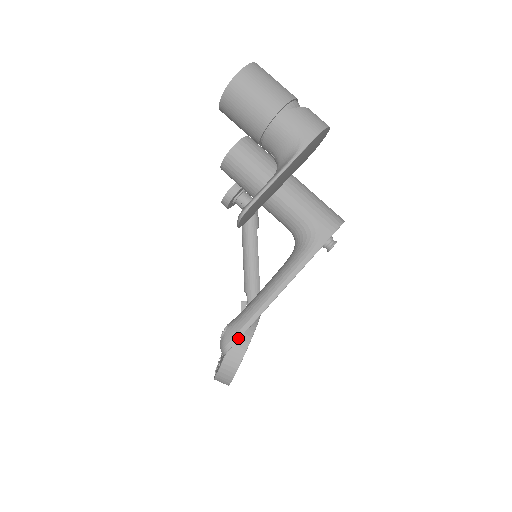
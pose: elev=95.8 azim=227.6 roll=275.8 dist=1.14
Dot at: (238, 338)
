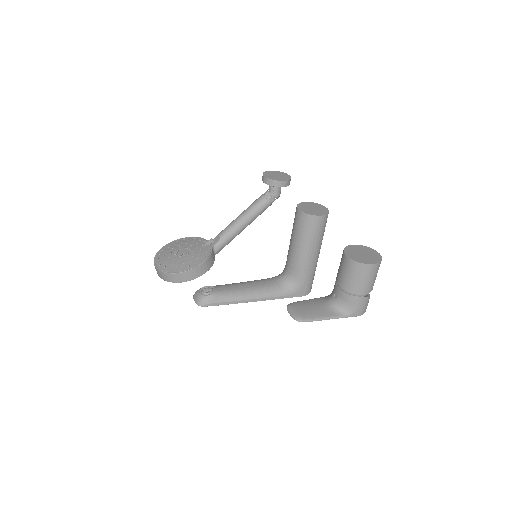
Dot at: (212, 305)
